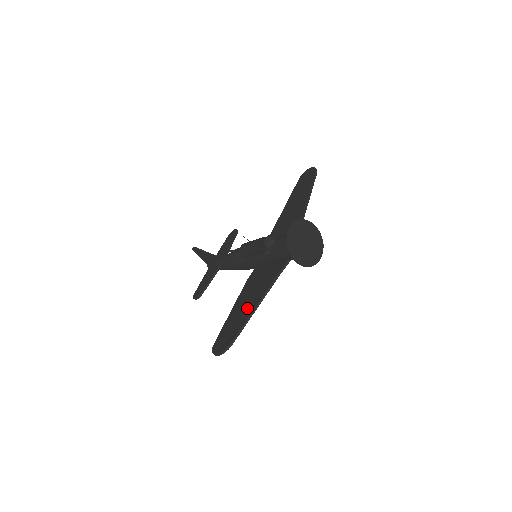
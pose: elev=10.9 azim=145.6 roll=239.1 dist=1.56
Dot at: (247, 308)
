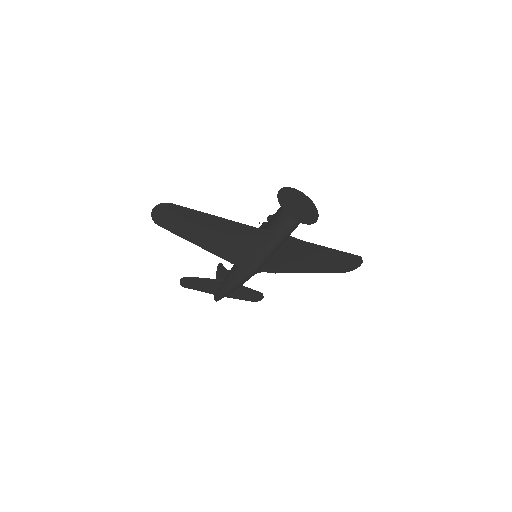
Dot at: (210, 224)
